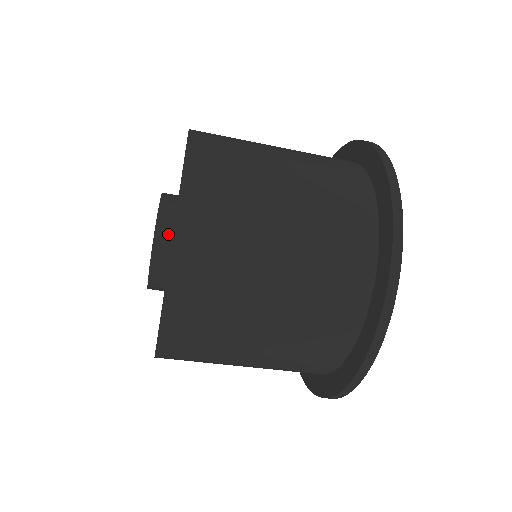
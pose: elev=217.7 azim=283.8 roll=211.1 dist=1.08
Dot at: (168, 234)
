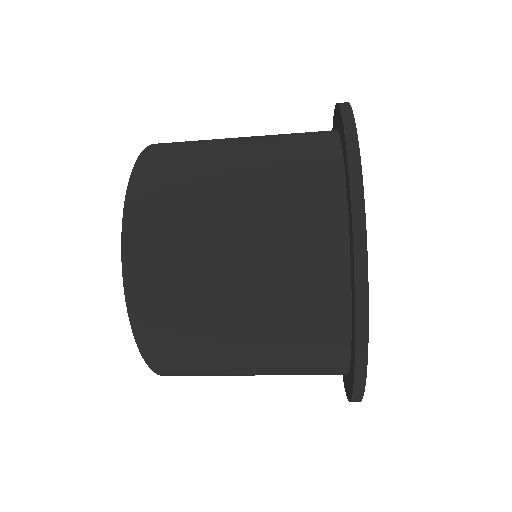
Dot at: occluded
